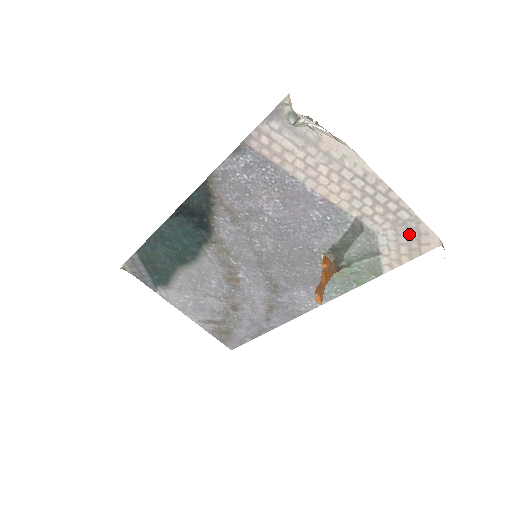
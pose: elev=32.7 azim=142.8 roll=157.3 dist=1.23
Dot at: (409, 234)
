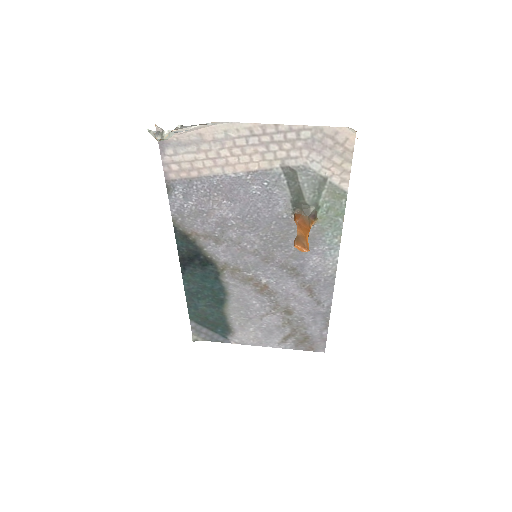
Dot at: (326, 145)
